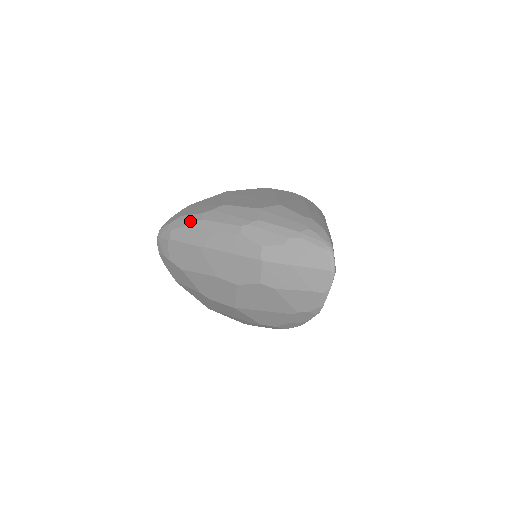
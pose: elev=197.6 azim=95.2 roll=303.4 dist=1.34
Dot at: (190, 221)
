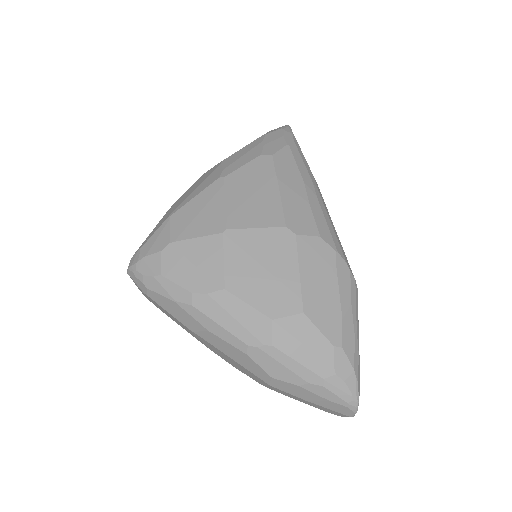
Dot at: (175, 297)
